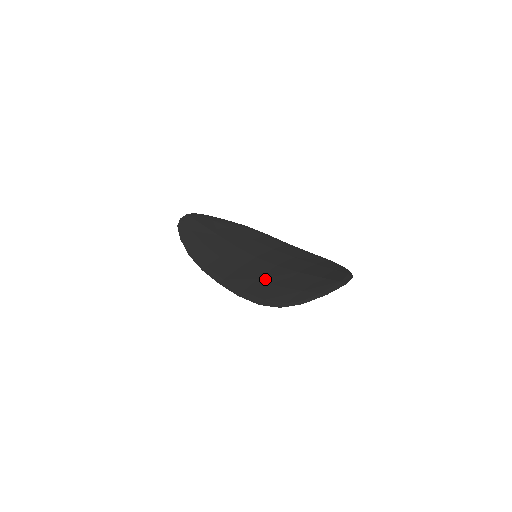
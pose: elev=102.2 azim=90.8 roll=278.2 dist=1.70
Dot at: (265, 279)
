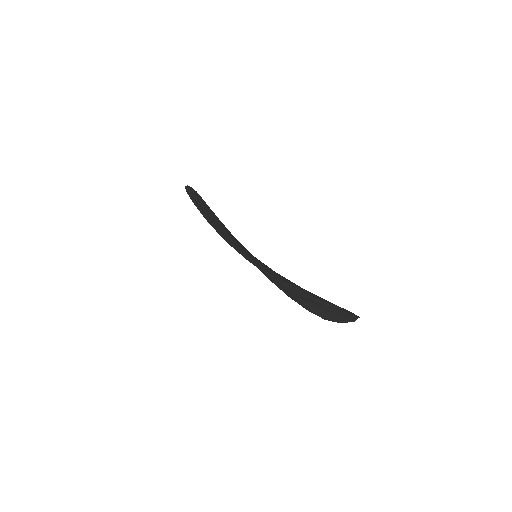
Dot at: (272, 270)
